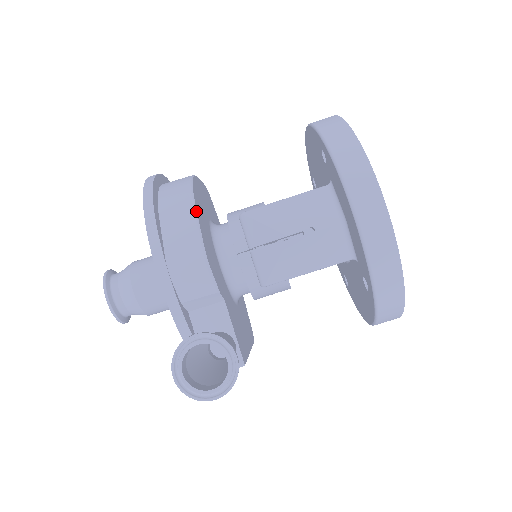
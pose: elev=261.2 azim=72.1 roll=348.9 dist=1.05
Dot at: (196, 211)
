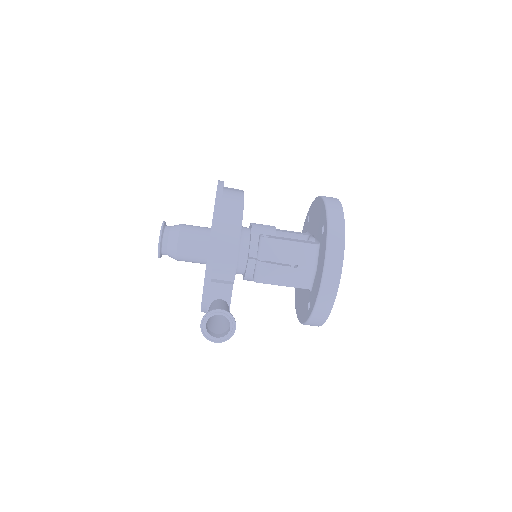
Dot at: occluded
